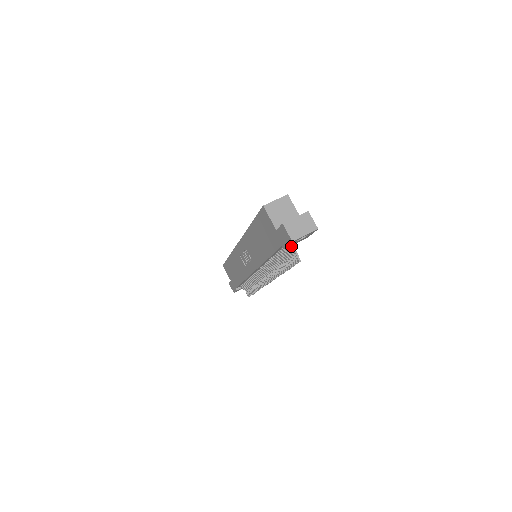
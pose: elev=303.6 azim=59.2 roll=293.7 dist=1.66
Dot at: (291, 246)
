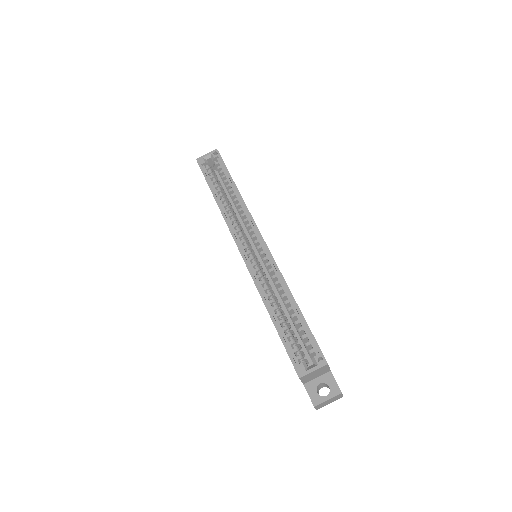
Dot at: occluded
